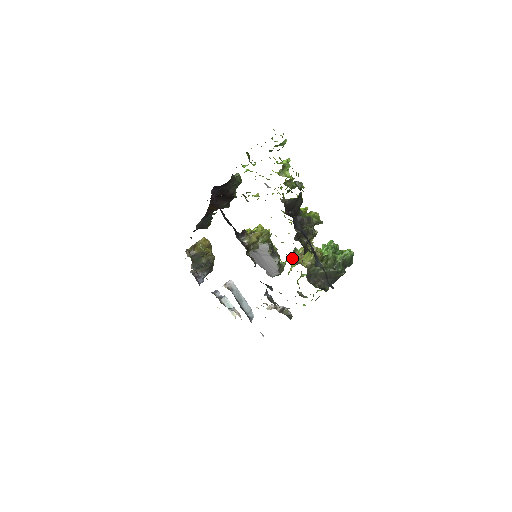
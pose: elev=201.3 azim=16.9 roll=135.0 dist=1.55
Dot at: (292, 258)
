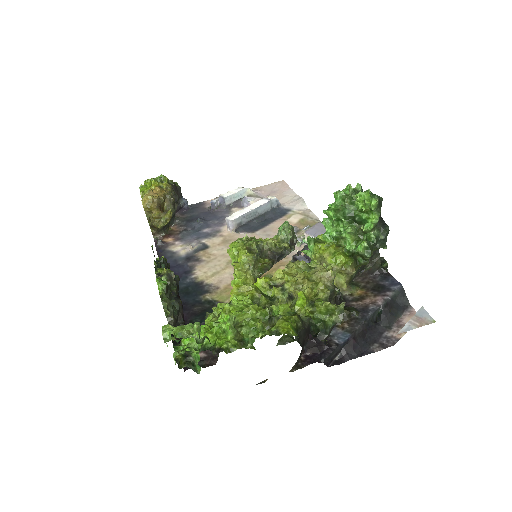
Dot at: occluded
